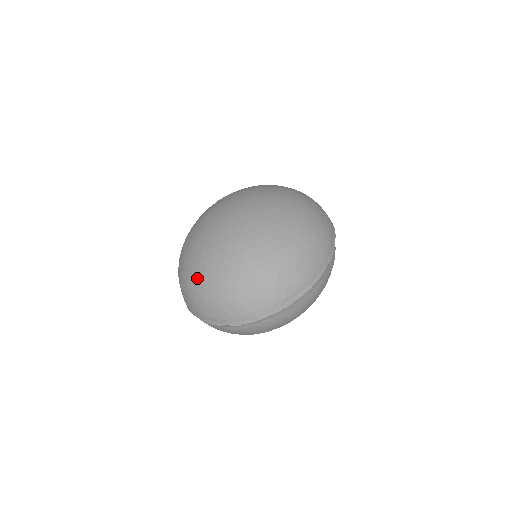
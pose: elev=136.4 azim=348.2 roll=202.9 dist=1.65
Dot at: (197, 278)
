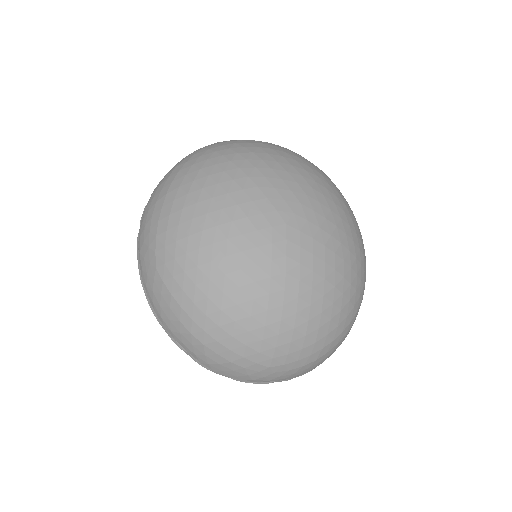
Dot at: (261, 345)
